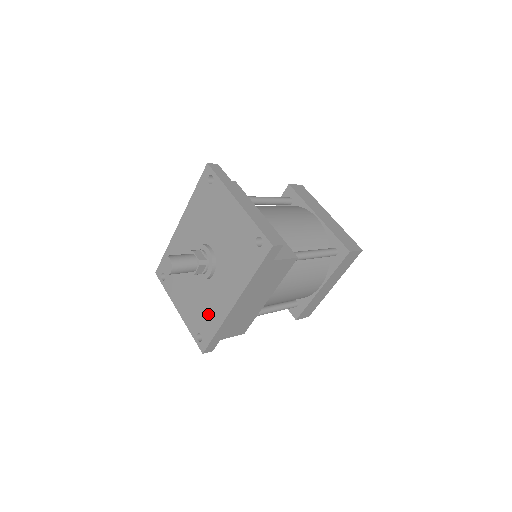
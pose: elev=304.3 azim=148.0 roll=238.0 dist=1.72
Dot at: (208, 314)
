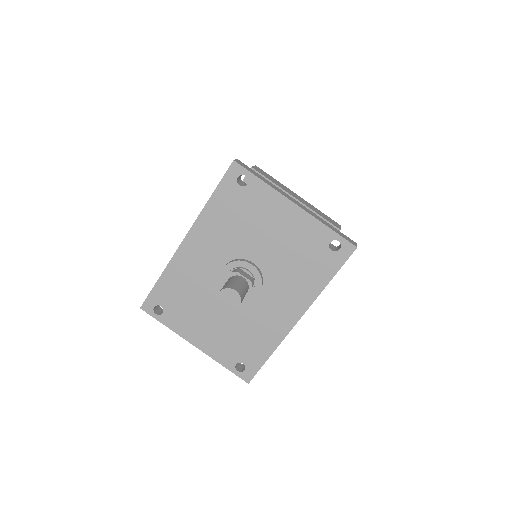
Dot at: (254, 338)
